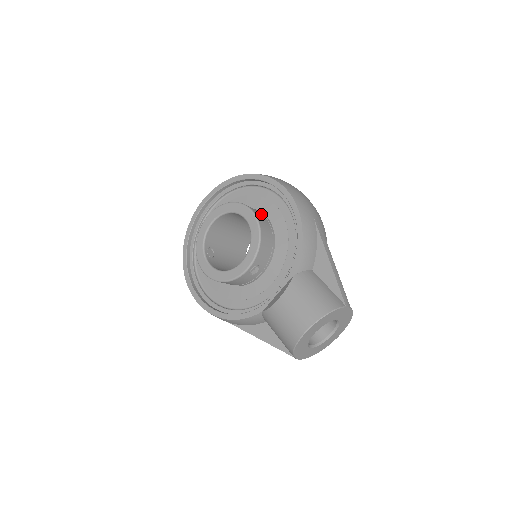
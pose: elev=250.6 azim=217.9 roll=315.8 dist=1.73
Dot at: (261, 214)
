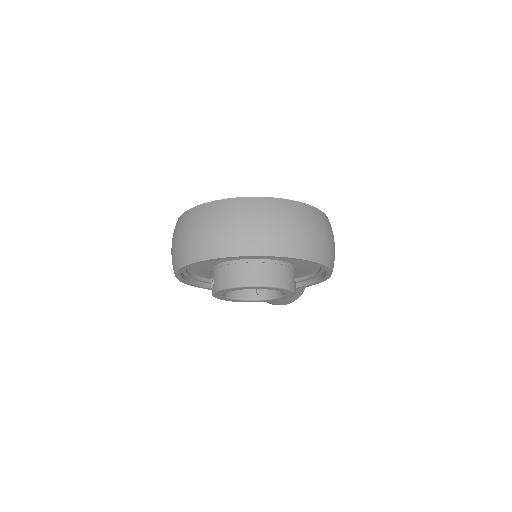
Dot at: occluded
